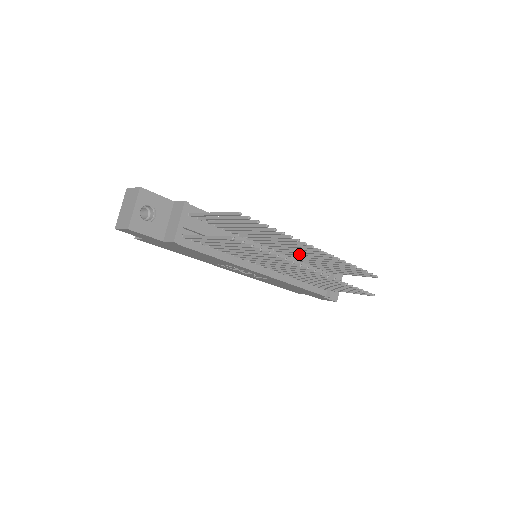
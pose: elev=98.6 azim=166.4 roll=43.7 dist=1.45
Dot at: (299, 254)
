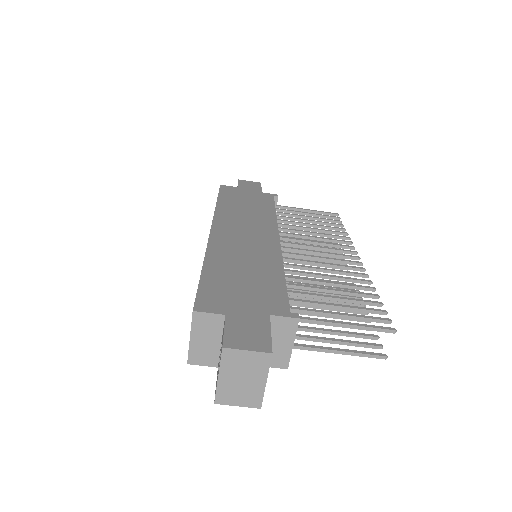
Dot at: (307, 243)
